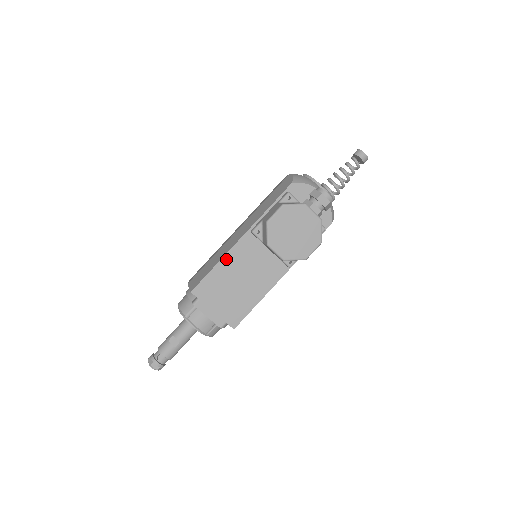
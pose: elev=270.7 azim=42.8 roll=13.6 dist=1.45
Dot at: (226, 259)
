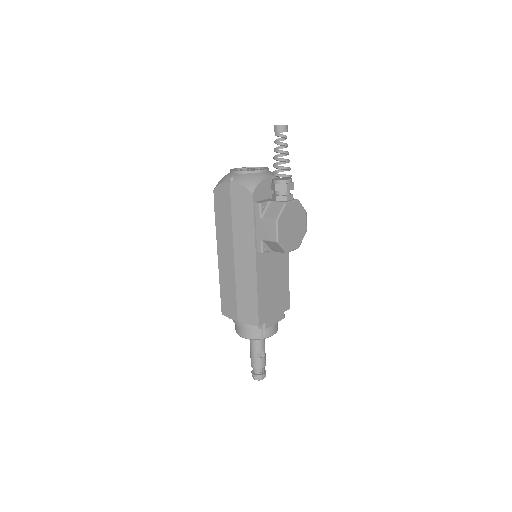
Dot at: (259, 285)
